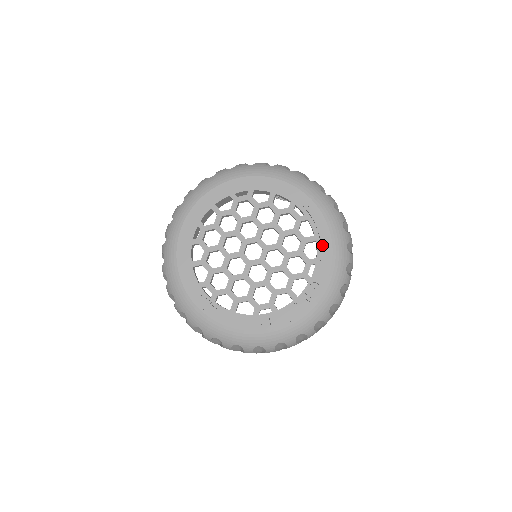
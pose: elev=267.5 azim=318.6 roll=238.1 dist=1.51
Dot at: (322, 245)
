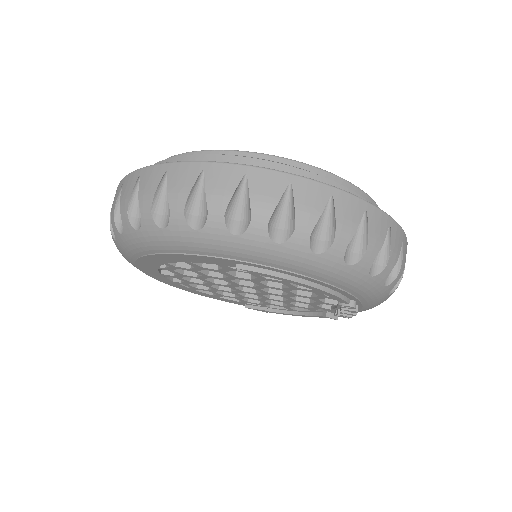
Dot at: occluded
